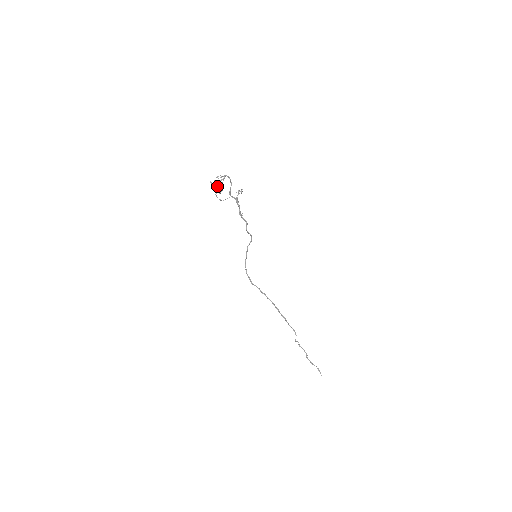
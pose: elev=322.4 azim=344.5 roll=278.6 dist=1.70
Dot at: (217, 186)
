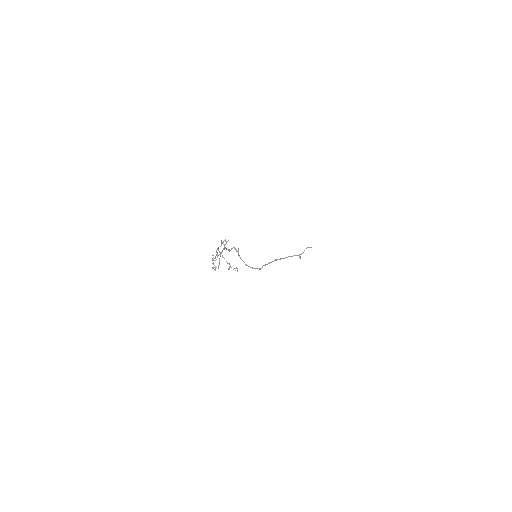
Dot at: (229, 269)
